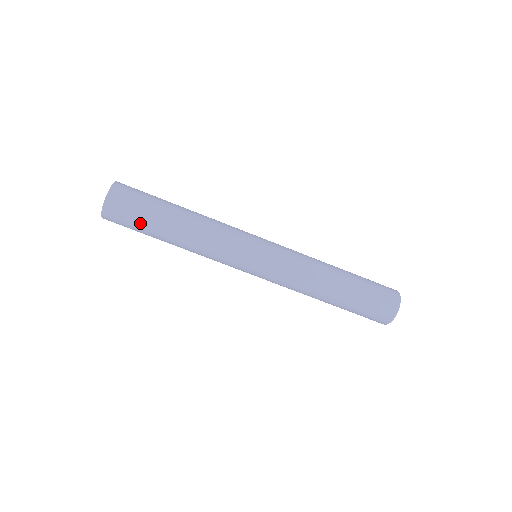
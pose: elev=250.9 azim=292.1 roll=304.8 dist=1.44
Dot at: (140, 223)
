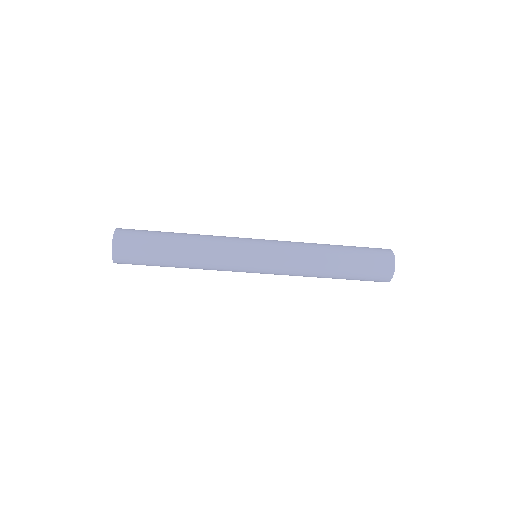
Dot at: occluded
